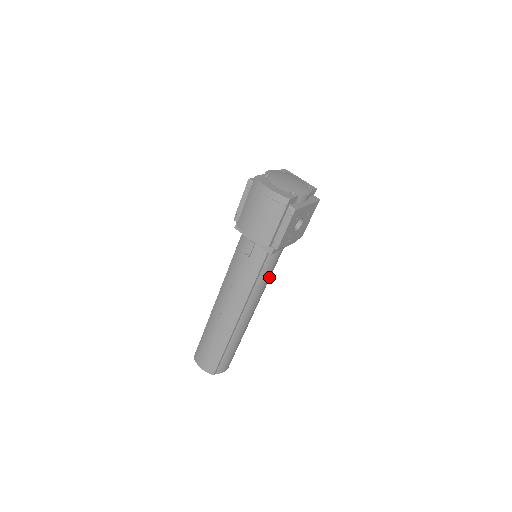
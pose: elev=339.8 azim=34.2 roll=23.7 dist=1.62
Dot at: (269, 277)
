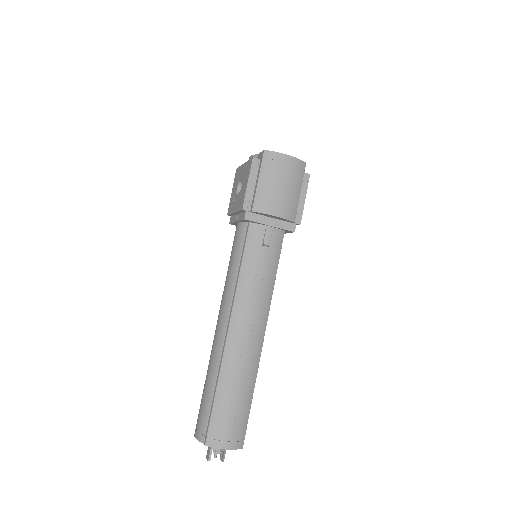
Dot at: occluded
